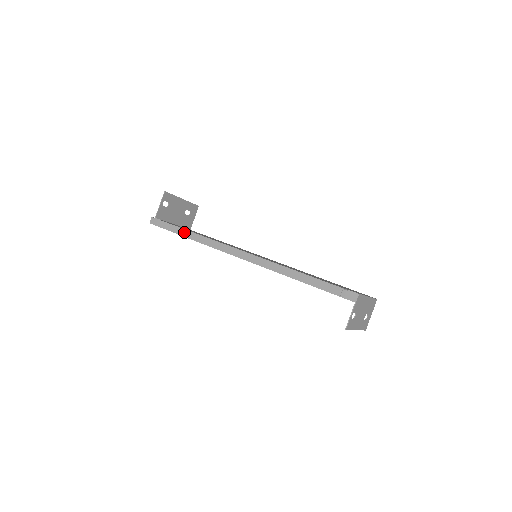
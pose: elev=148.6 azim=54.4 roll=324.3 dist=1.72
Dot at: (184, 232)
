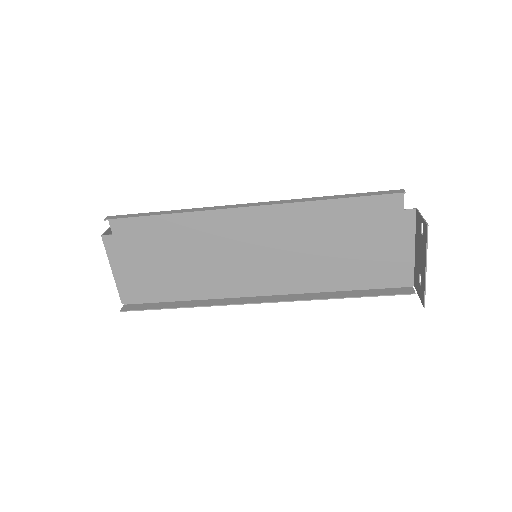
Dot at: (166, 212)
